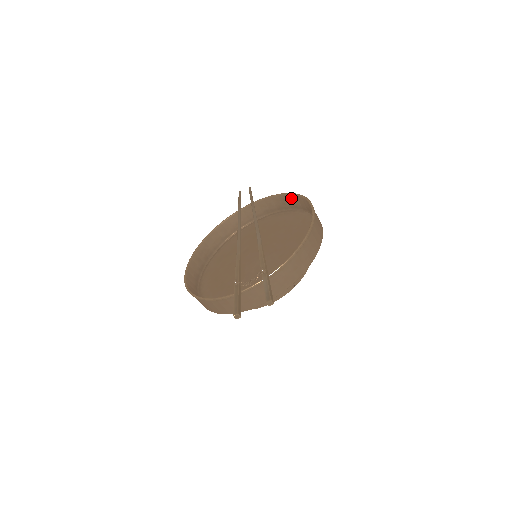
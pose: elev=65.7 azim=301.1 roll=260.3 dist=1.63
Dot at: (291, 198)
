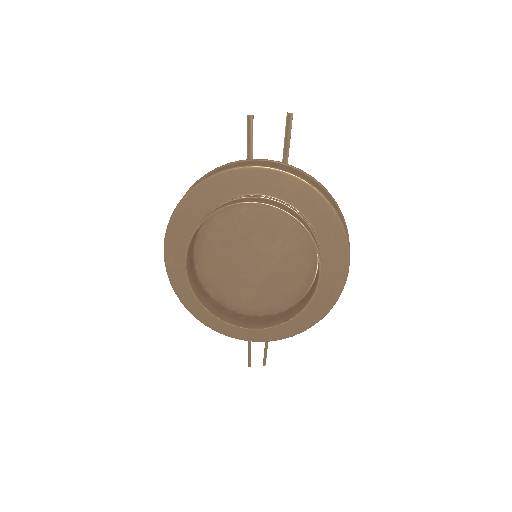
Dot at: occluded
